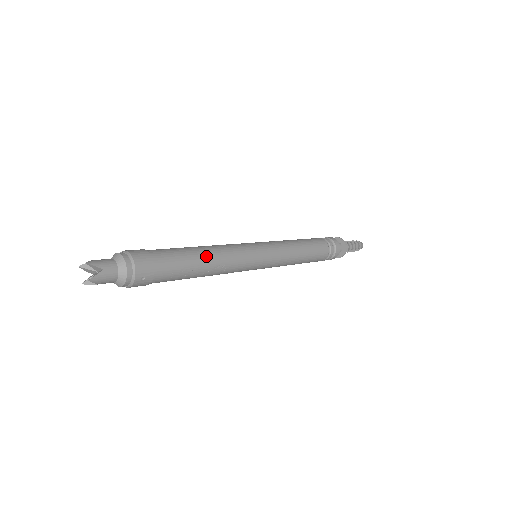
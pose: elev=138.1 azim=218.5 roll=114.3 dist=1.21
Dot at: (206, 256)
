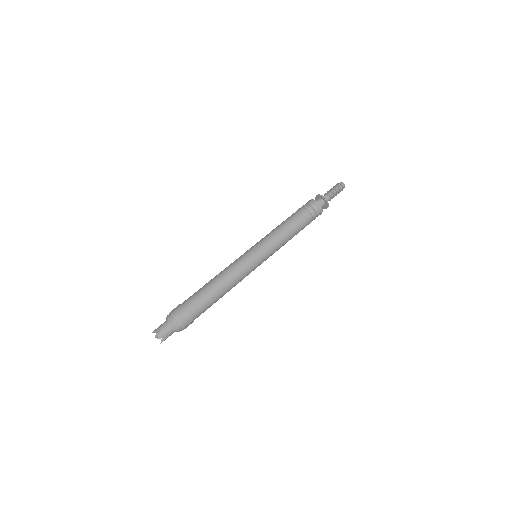
Dot at: (223, 292)
